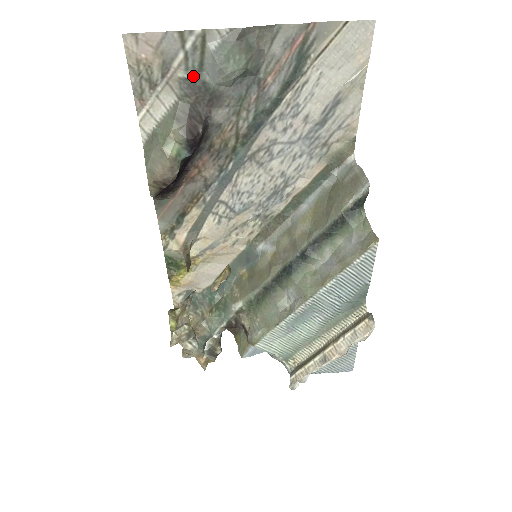
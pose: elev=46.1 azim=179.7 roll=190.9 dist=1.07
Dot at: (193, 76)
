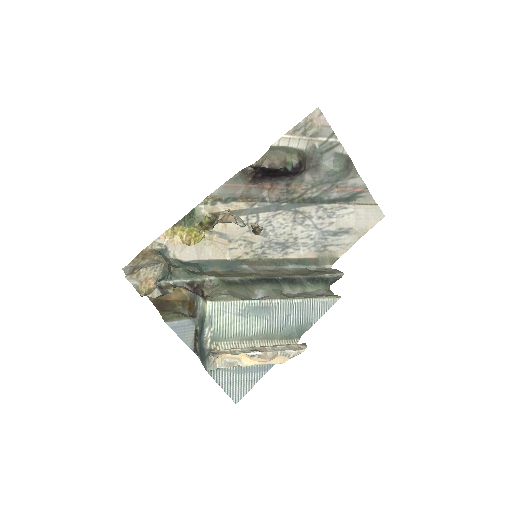
Dot at: (319, 150)
